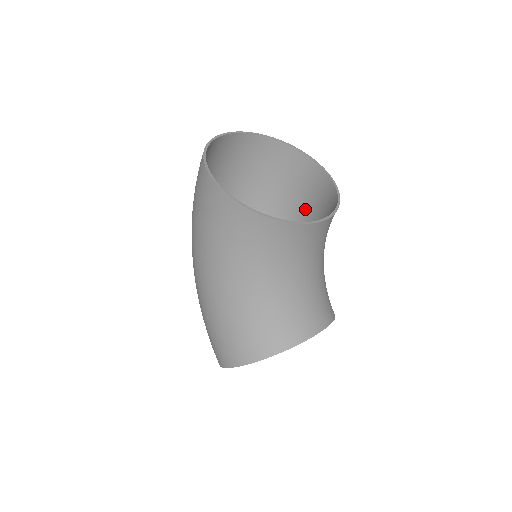
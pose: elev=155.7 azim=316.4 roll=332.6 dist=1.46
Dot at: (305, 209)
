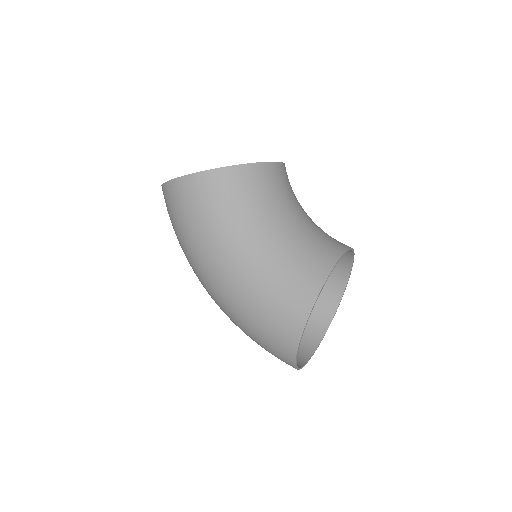
Dot at: occluded
